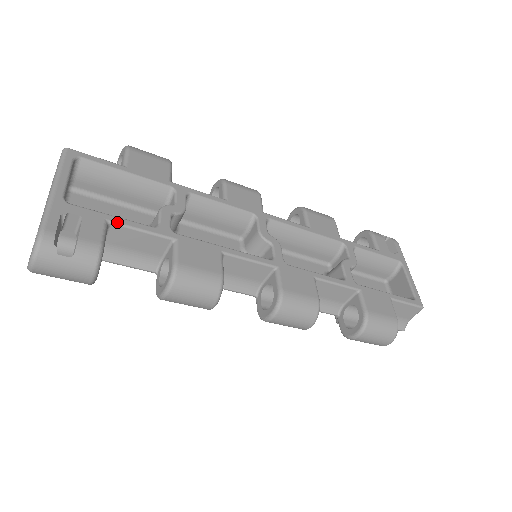
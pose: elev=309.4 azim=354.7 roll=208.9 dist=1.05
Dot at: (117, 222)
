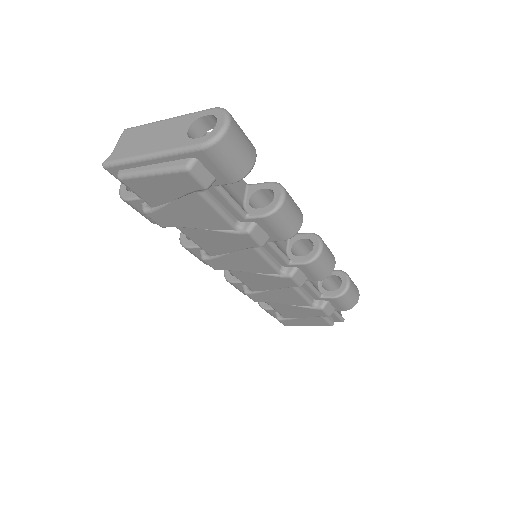
Dot at: occluded
